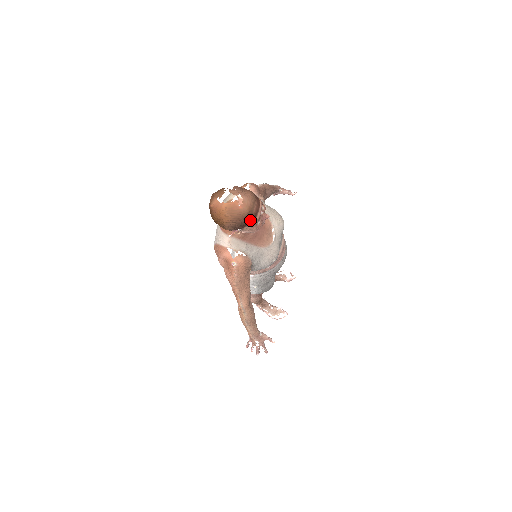
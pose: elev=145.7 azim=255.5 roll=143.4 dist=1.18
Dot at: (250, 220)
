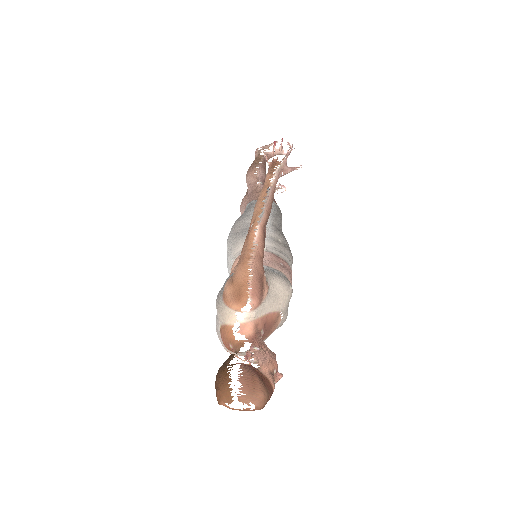
Dot at: occluded
